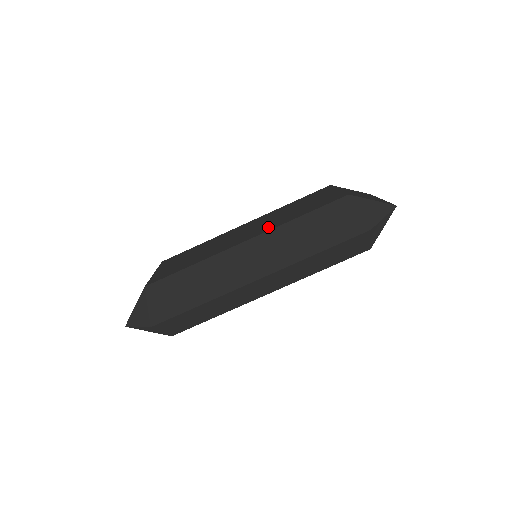
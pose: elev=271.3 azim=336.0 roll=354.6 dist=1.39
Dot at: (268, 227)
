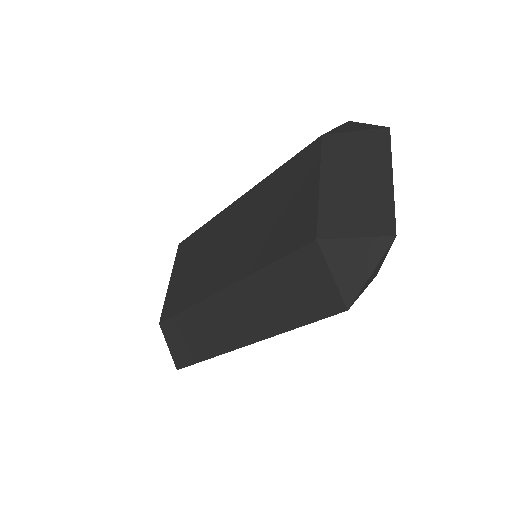
Dot at: (241, 264)
